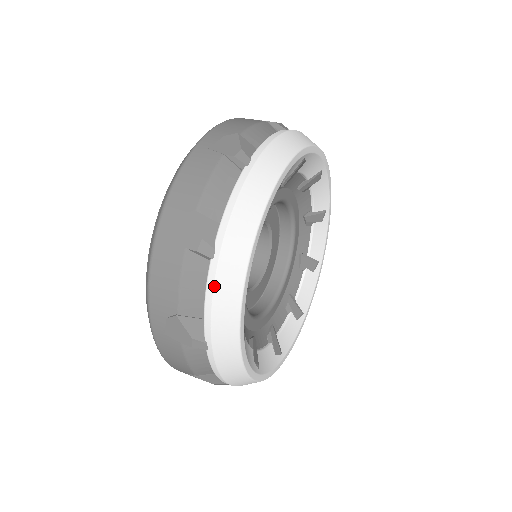
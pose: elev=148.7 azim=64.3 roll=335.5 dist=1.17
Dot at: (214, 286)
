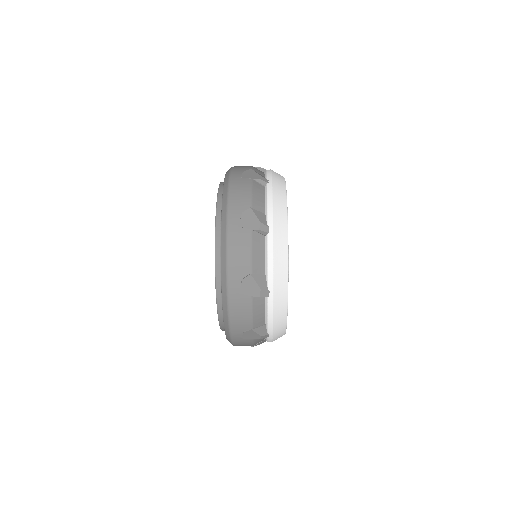
Dot at: (272, 192)
